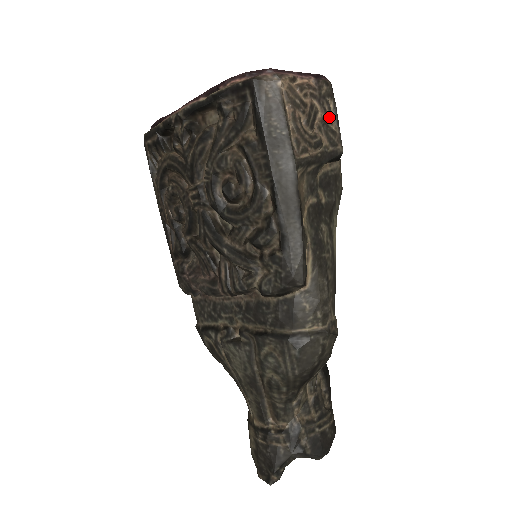
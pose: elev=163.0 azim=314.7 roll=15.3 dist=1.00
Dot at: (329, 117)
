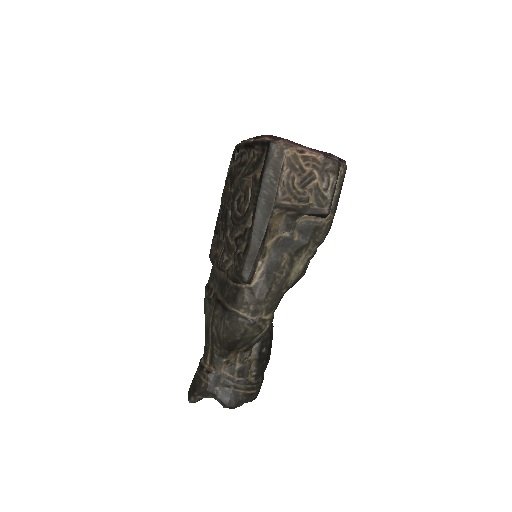
Dot at: (325, 186)
